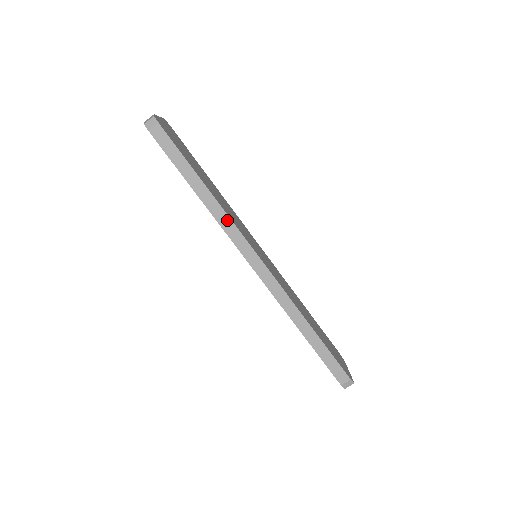
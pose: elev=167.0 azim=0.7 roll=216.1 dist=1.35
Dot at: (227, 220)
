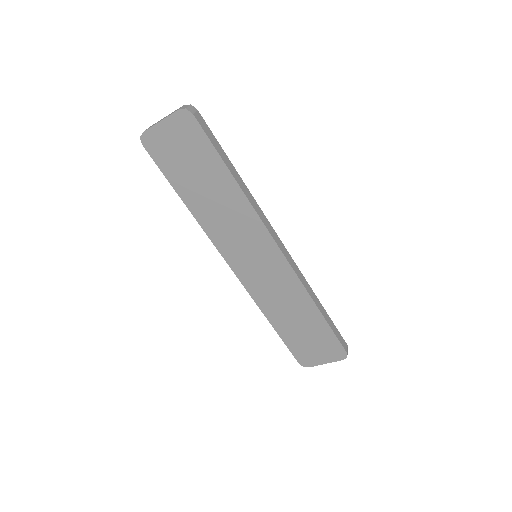
Dot at: (257, 206)
